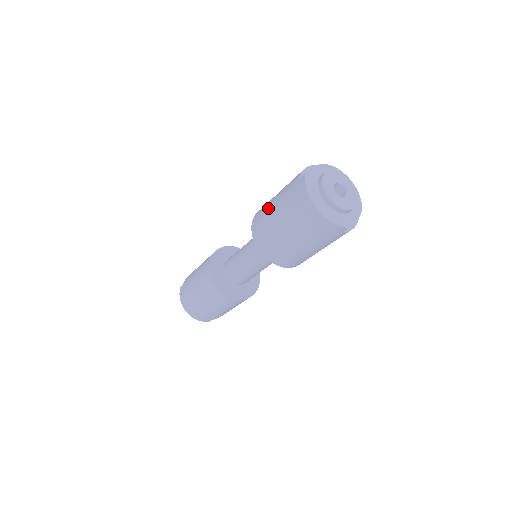
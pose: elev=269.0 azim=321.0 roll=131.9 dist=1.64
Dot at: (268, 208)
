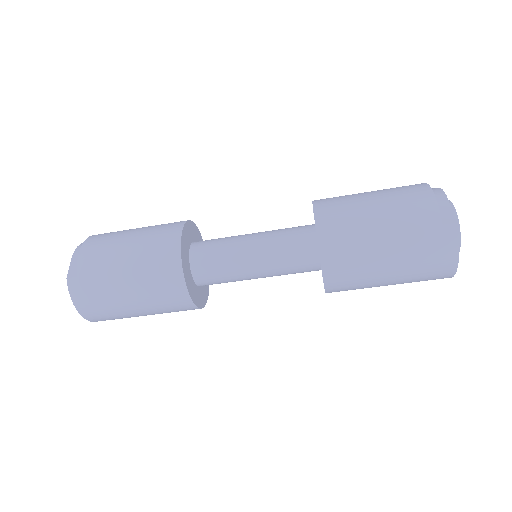
Dot at: (366, 239)
